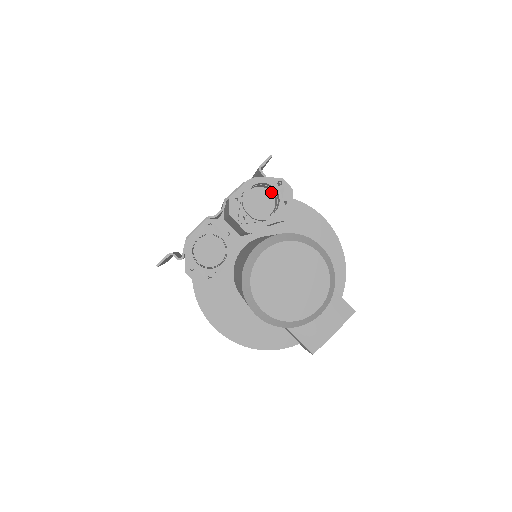
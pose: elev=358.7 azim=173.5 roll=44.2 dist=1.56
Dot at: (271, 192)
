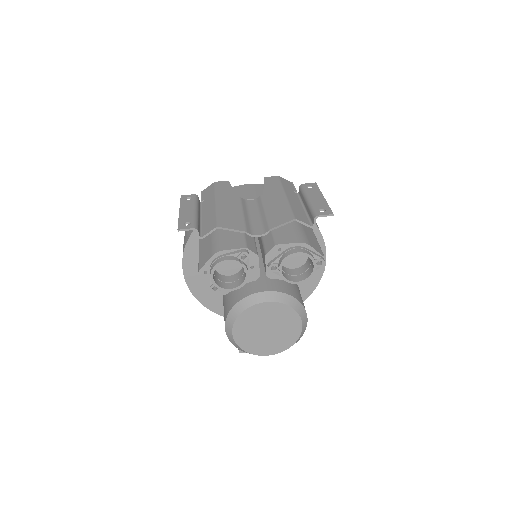
Dot at: occluded
